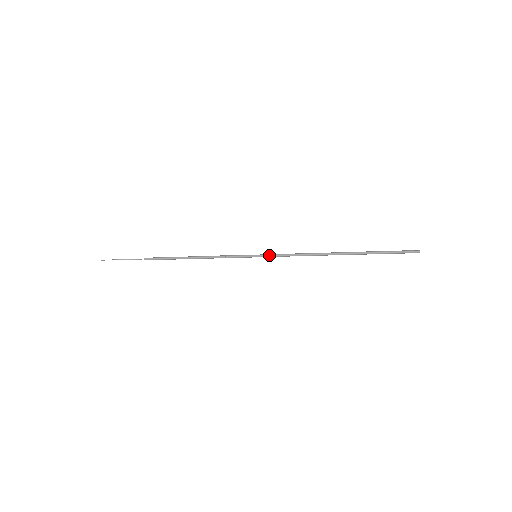
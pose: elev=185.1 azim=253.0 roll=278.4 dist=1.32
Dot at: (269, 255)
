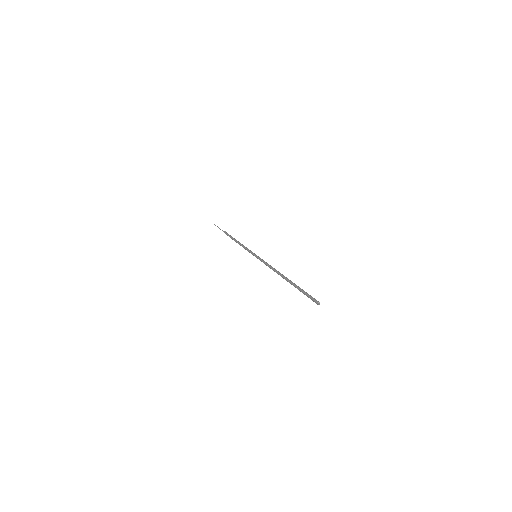
Dot at: (259, 259)
